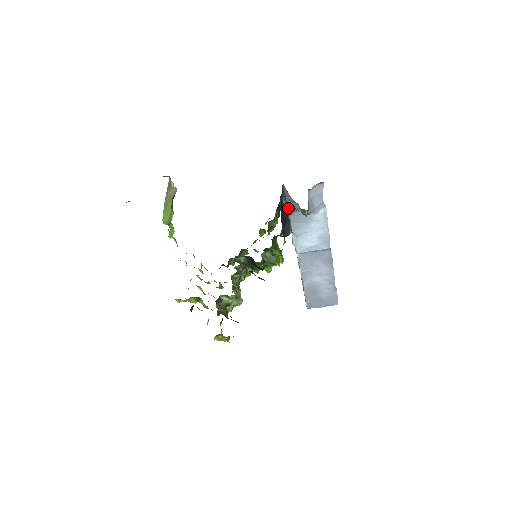
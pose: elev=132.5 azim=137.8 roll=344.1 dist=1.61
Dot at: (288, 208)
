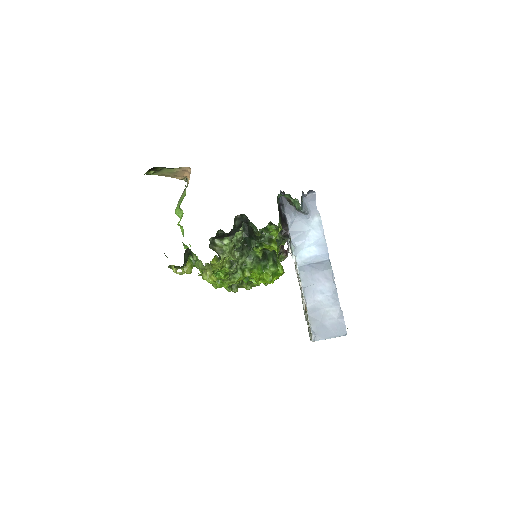
Dot at: (286, 215)
